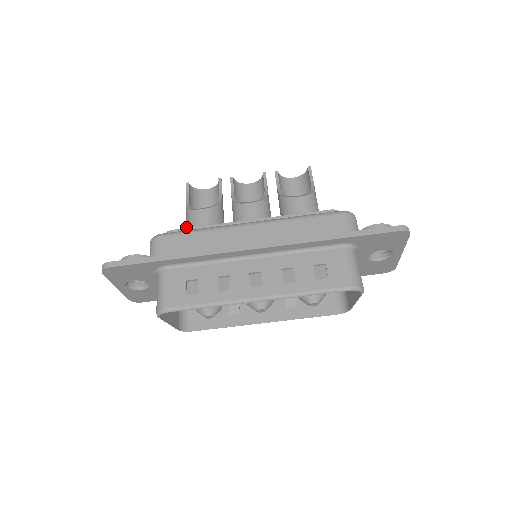
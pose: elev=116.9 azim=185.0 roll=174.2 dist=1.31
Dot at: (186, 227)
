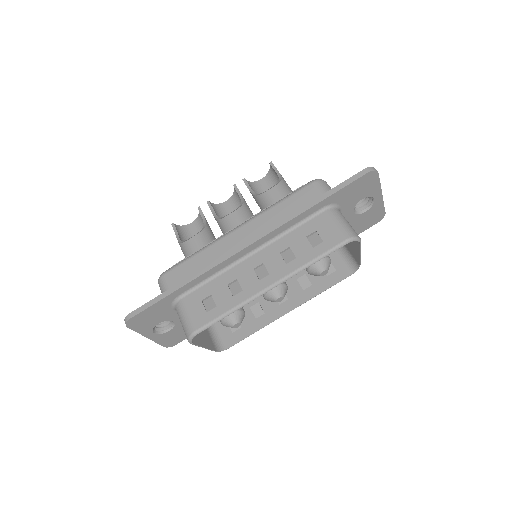
Dot at: occluded
